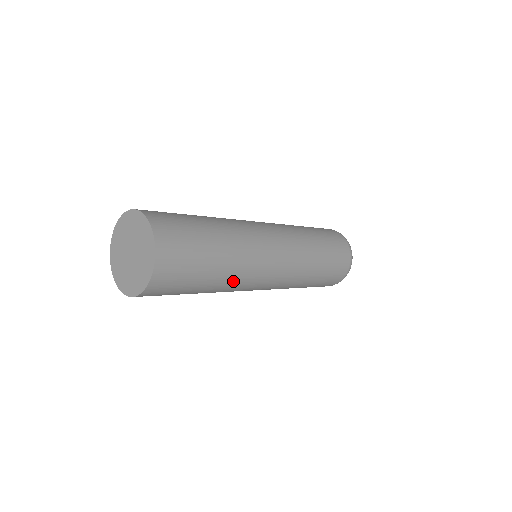
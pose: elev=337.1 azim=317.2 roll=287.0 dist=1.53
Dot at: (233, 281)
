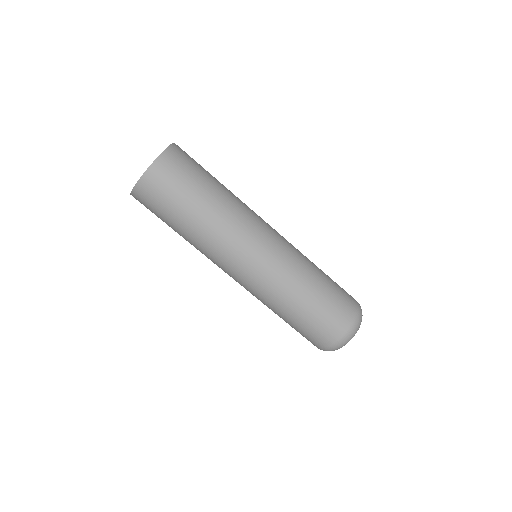
Dot at: (213, 233)
